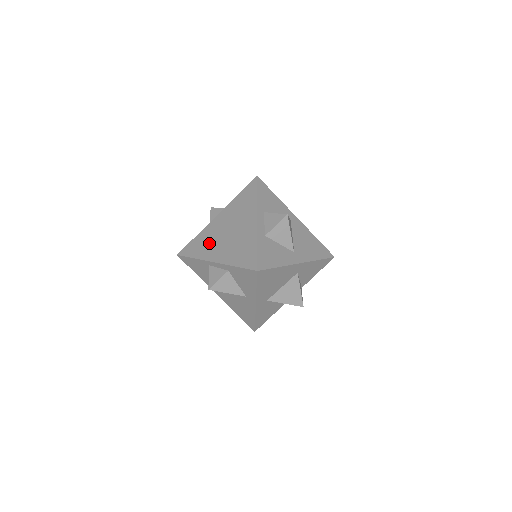
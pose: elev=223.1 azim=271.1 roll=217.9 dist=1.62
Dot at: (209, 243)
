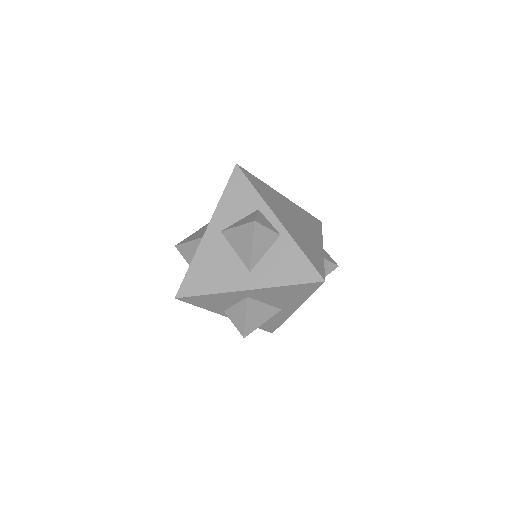
Dot at: occluded
